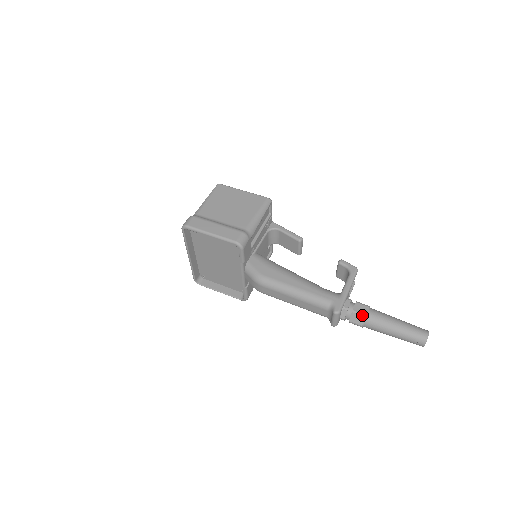
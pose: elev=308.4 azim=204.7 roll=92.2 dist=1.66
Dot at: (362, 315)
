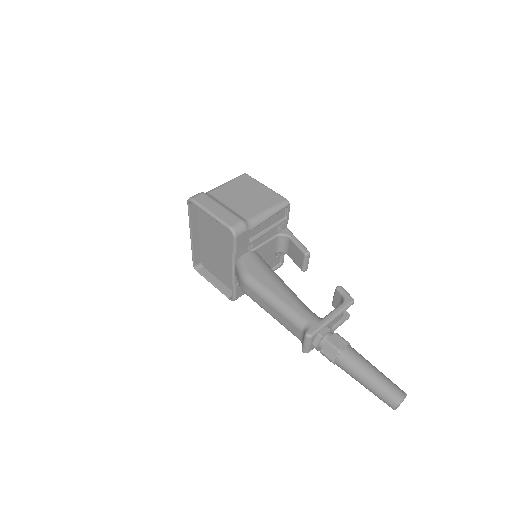
Dot at: (335, 348)
